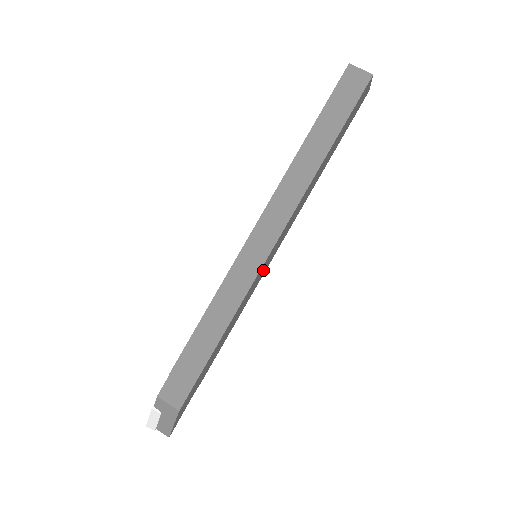
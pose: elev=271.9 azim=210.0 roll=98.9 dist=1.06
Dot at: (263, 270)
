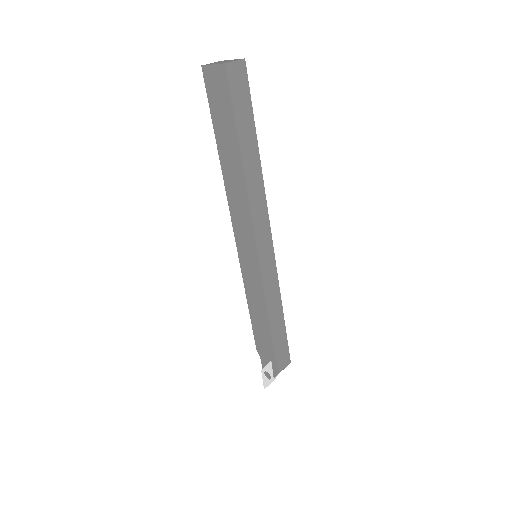
Dot at: occluded
